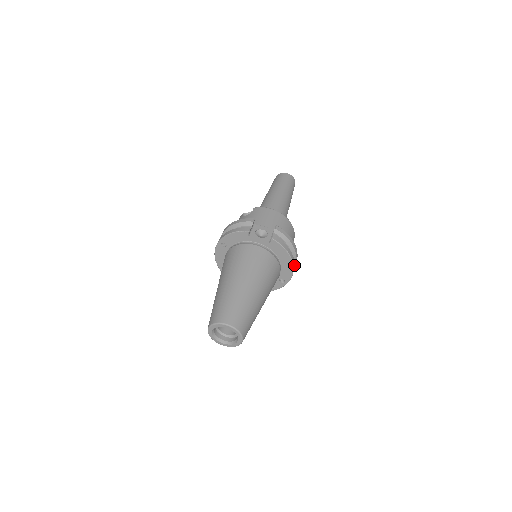
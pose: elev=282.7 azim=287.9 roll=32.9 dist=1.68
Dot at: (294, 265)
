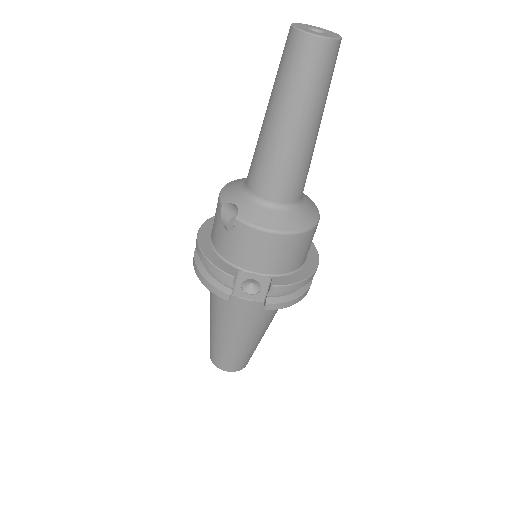
Dot at: occluded
